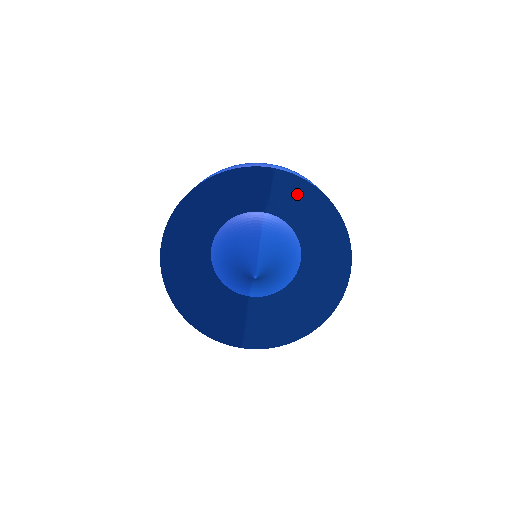
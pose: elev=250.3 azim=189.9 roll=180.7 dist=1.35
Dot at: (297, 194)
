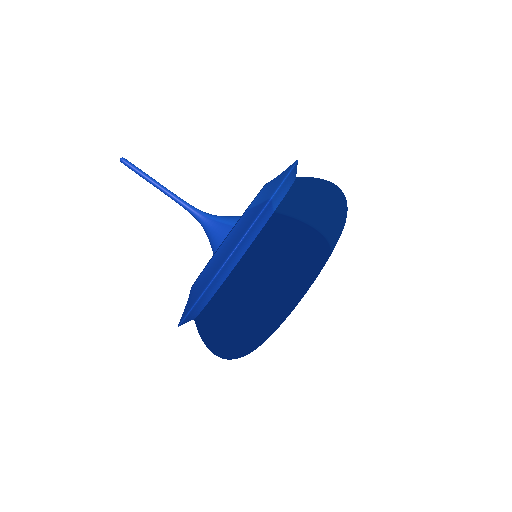
Dot at: occluded
